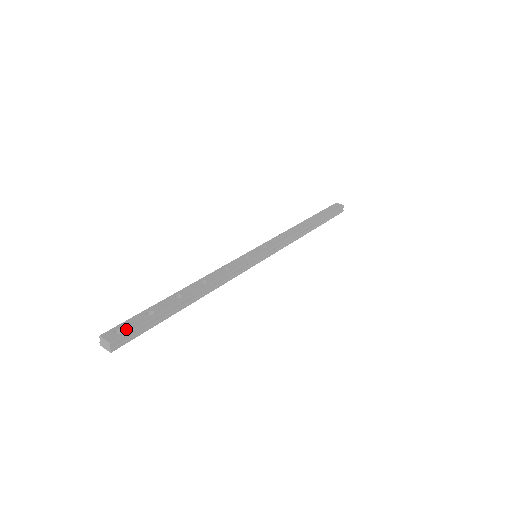
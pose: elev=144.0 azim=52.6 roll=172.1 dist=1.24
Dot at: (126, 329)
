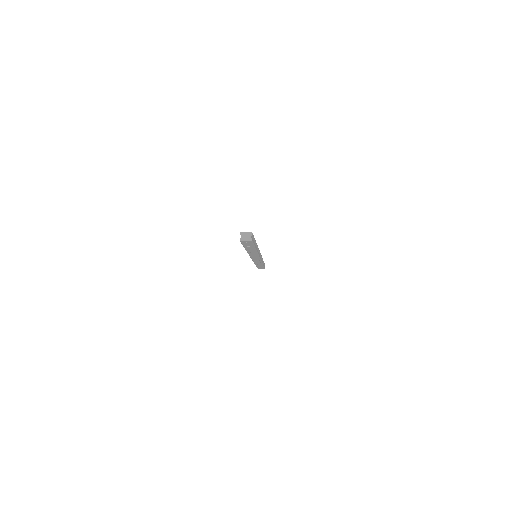
Dot at: occluded
